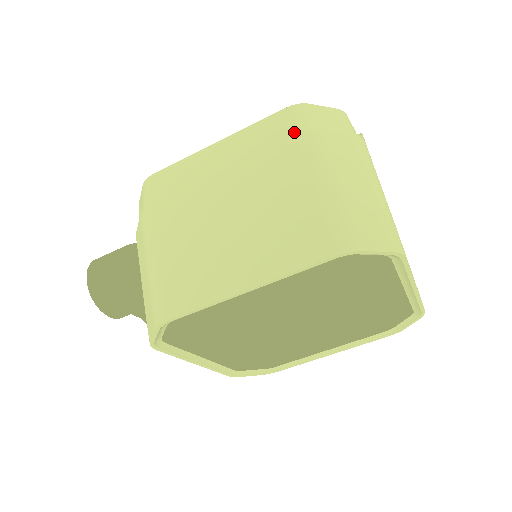
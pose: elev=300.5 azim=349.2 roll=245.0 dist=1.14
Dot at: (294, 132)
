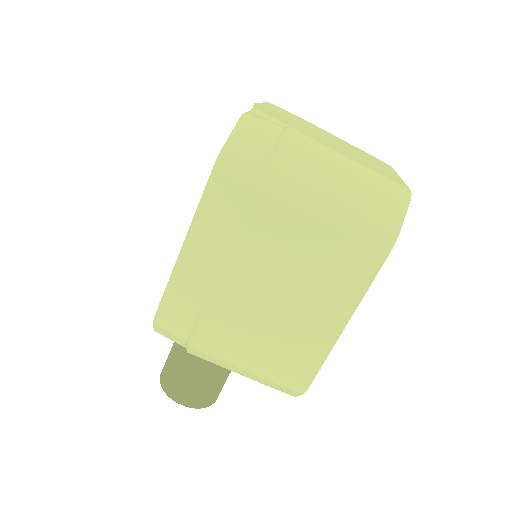
Dot at: (248, 187)
